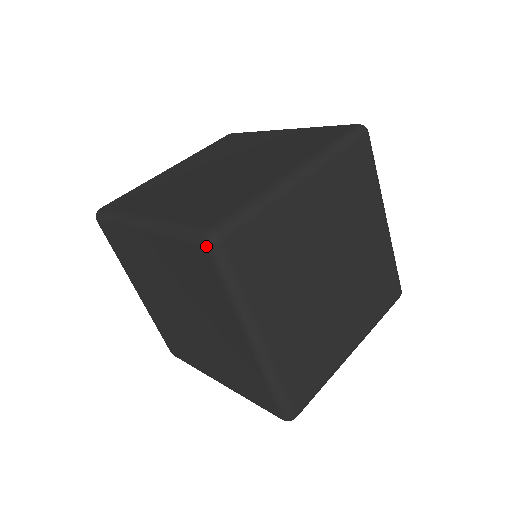
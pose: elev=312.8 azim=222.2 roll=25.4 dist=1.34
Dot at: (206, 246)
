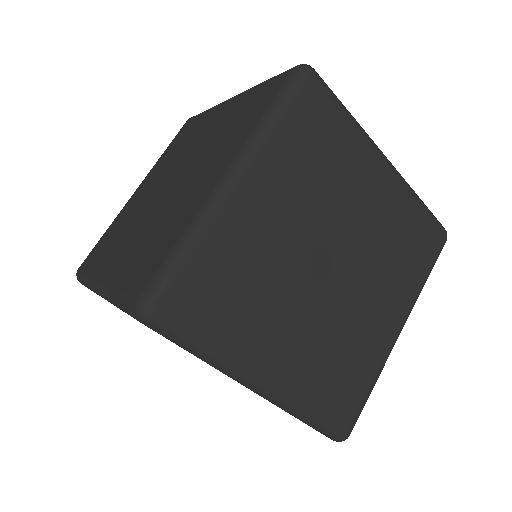
Dot at: (141, 322)
